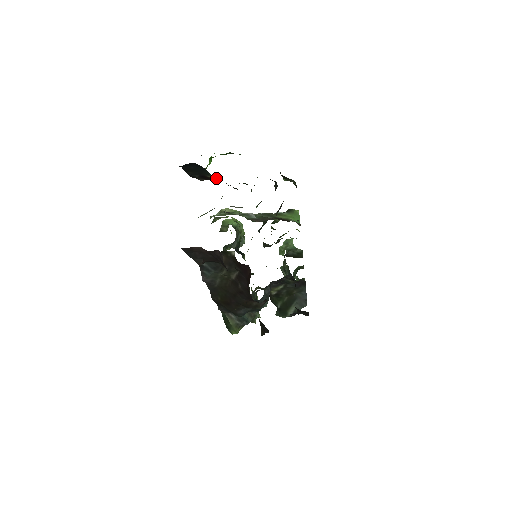
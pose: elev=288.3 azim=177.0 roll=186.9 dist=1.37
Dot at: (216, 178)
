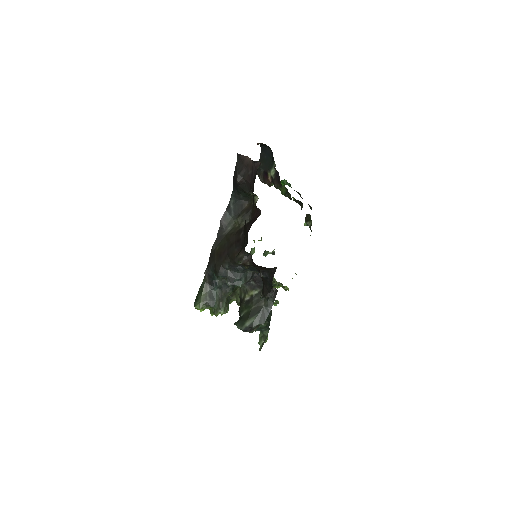
Dot at: (274, 169)
